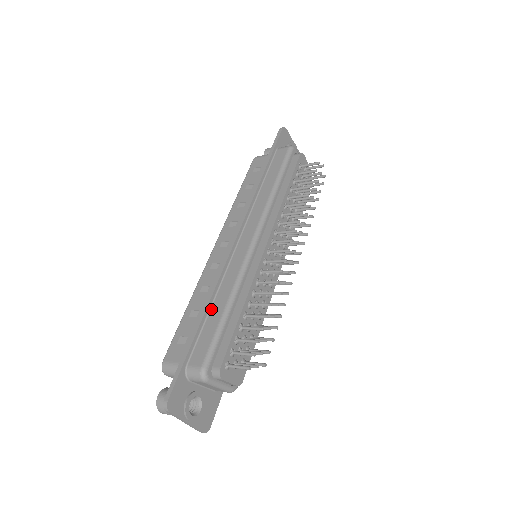
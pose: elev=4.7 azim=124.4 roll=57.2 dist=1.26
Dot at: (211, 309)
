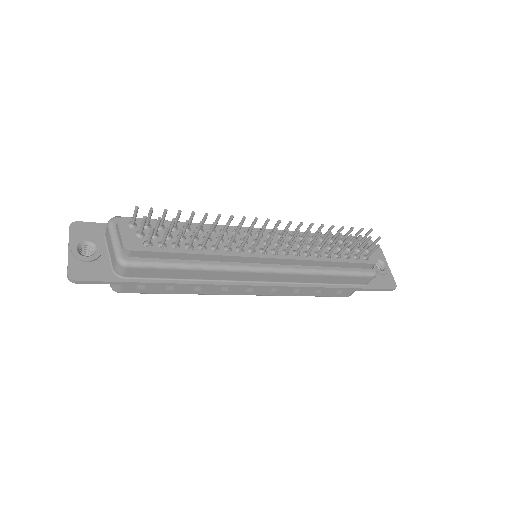
Dot at: occluded
